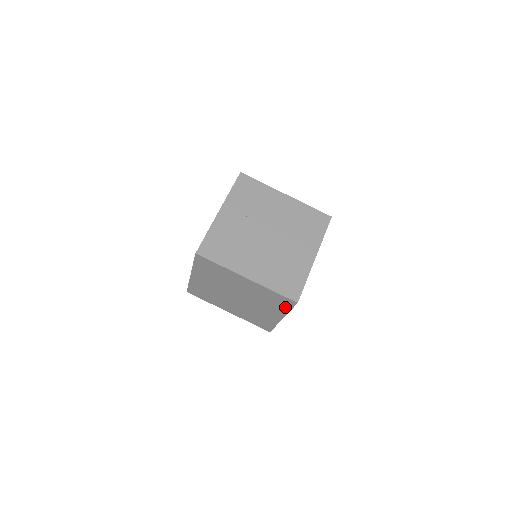
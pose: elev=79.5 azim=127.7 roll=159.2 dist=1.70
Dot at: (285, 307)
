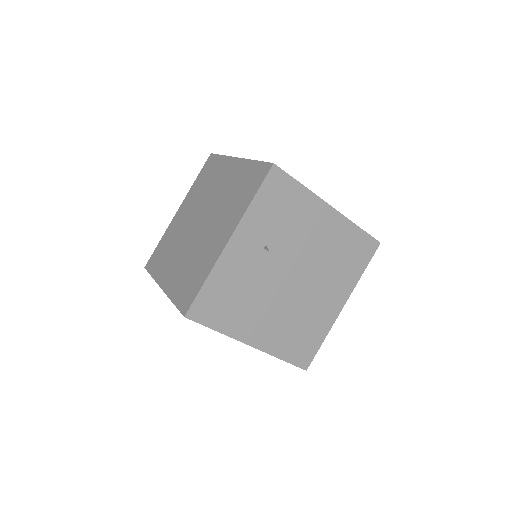
Dot at: occluded
